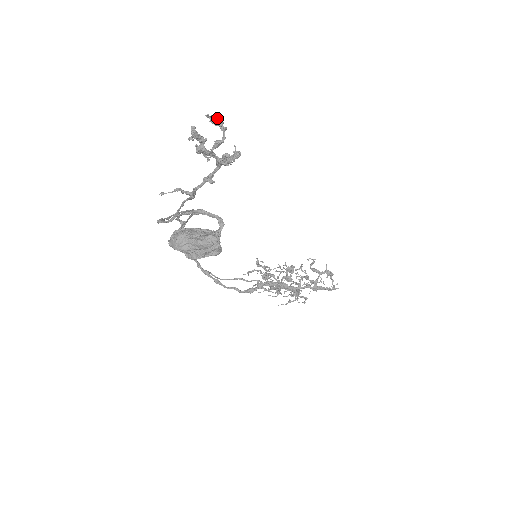
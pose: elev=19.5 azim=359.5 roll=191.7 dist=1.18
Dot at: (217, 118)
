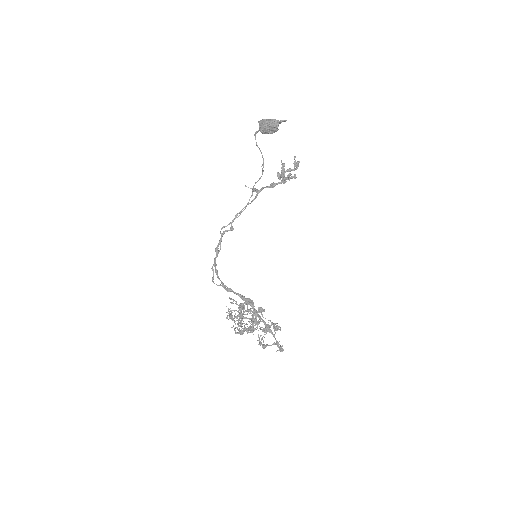
Dot at: (297, 162)
